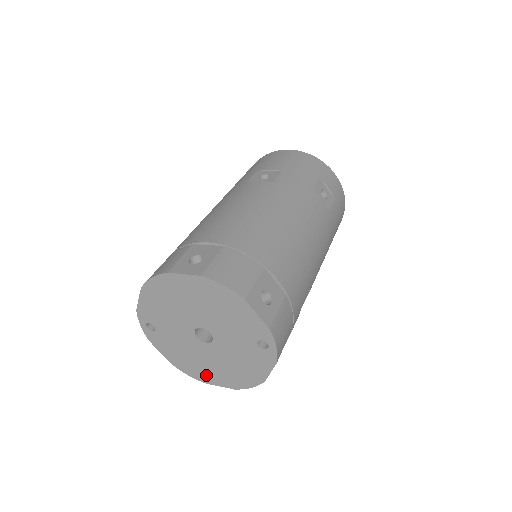
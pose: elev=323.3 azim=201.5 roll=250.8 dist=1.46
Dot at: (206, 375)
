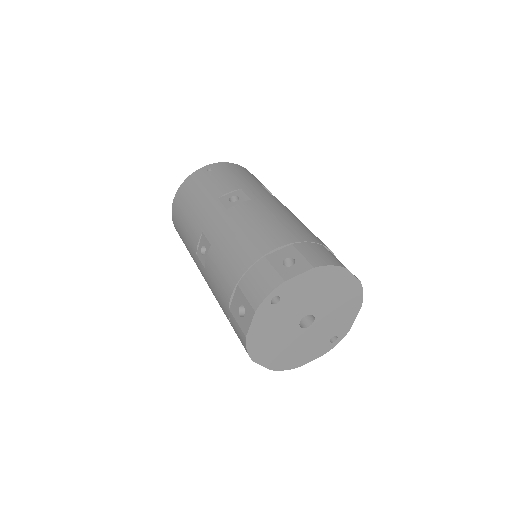
Dot at: (264, 354)
